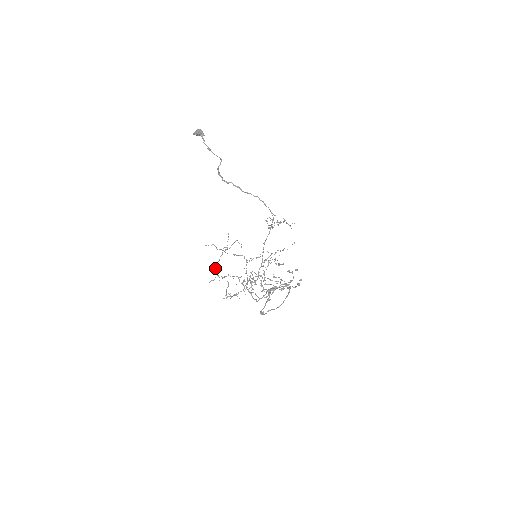
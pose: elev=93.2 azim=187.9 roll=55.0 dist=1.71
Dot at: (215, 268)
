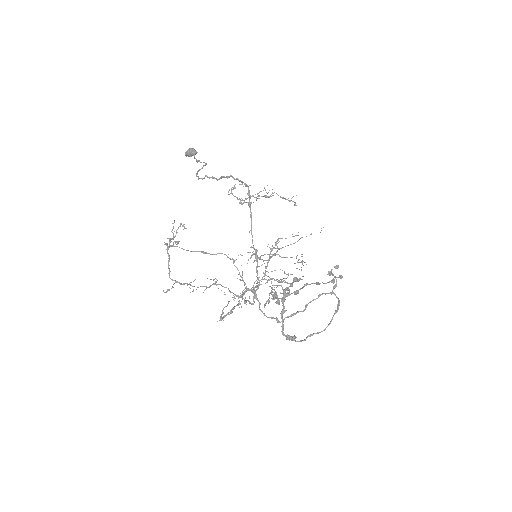
Dot at: (169, 272)
